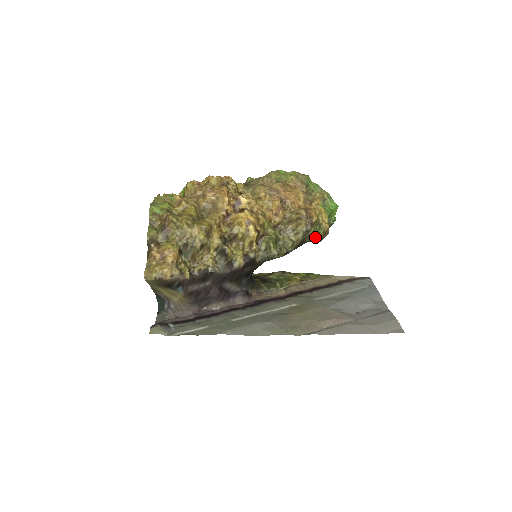
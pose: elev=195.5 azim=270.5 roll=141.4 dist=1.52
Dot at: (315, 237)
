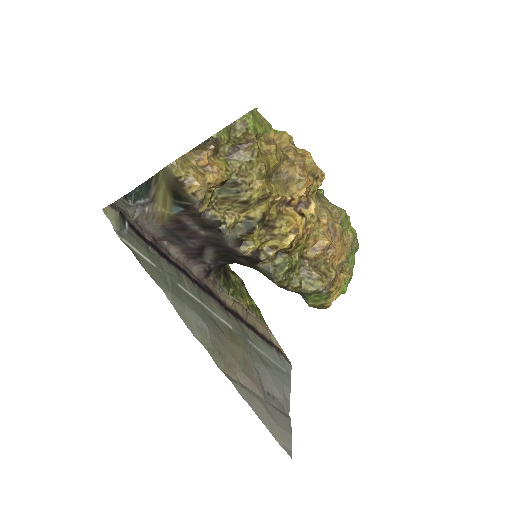
Dot at: (312, 300)
